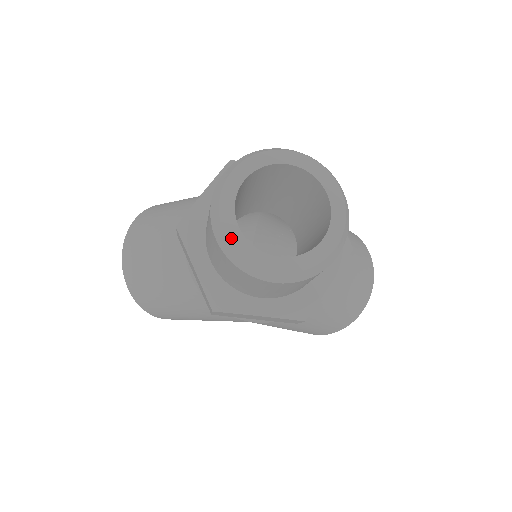
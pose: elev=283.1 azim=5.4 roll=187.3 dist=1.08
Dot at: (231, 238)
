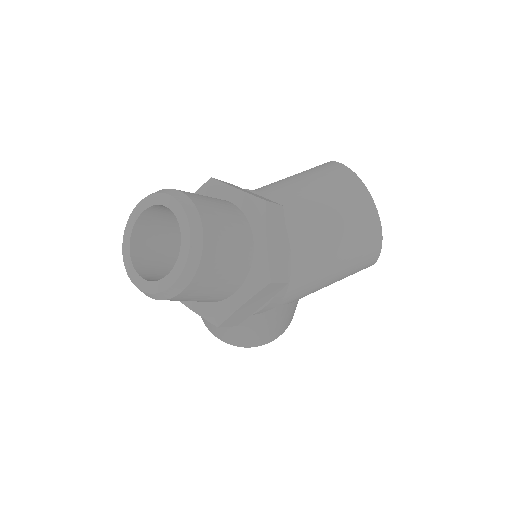
Dot at: (142, 288)
